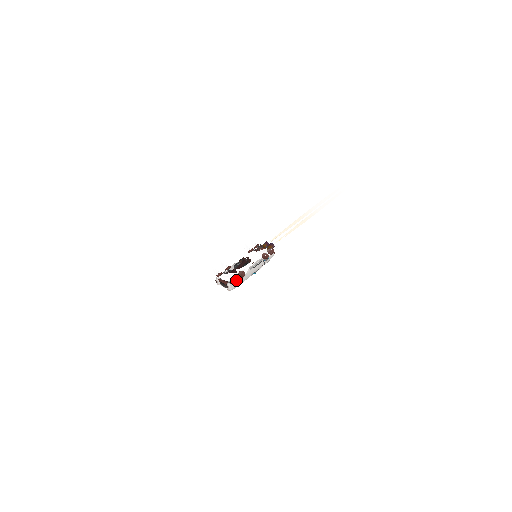
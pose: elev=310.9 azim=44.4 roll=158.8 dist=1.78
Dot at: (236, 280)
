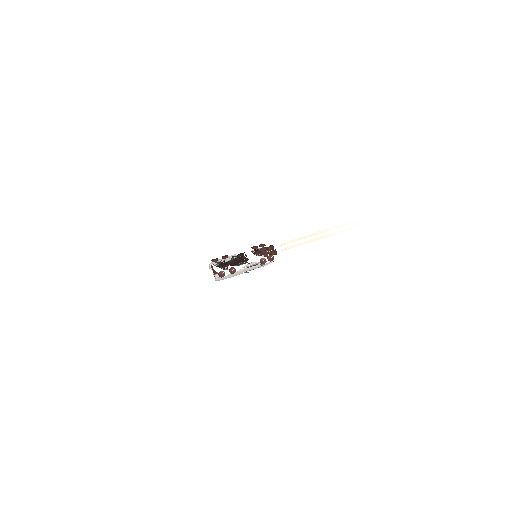
Dot at: (224, 275)
